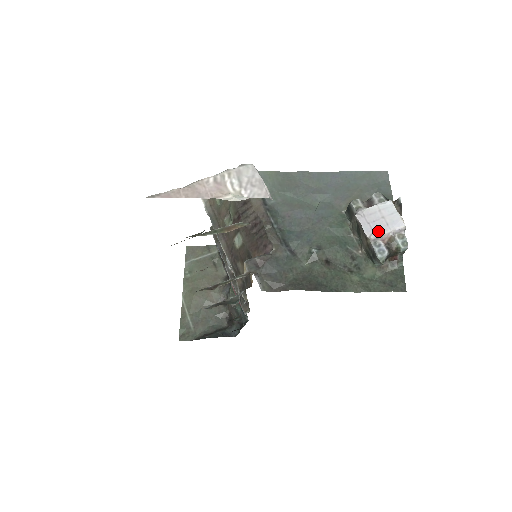
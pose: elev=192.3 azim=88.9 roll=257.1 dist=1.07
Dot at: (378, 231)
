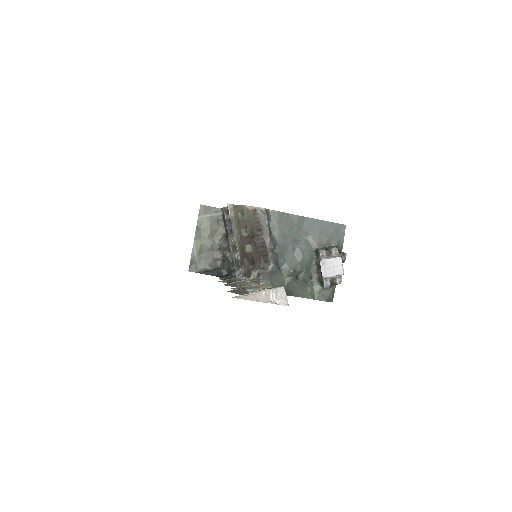
Dot at: (329, 274)
